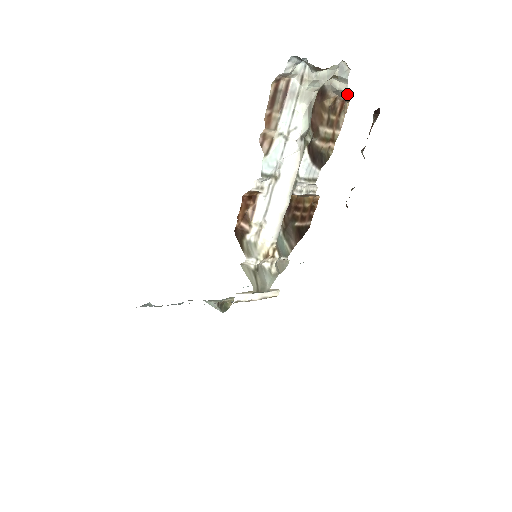
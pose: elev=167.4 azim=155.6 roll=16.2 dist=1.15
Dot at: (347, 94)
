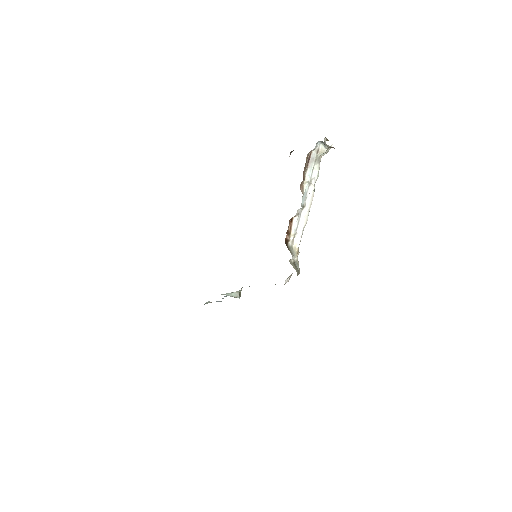
Dot at: occluded
